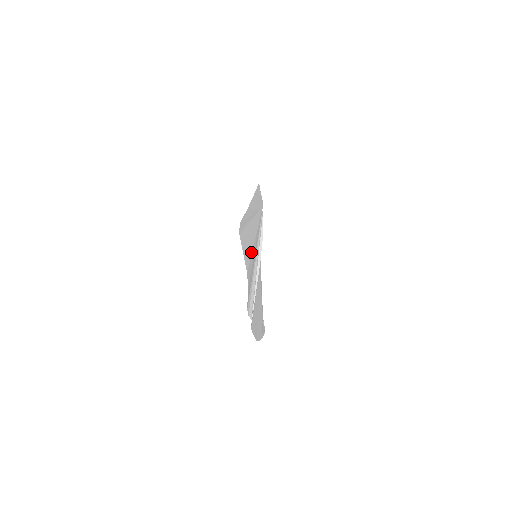
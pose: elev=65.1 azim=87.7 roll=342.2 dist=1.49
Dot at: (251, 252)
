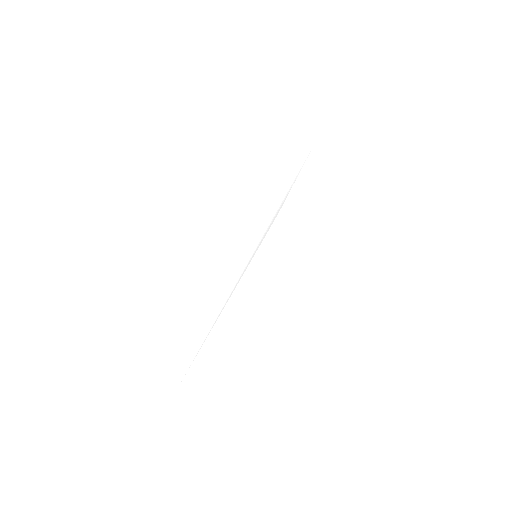
Dot at: occluded
